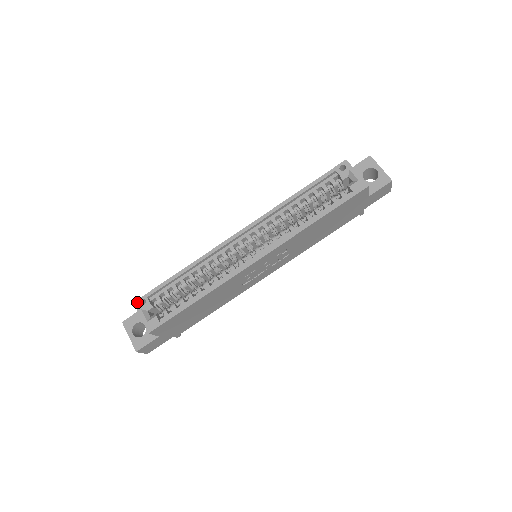
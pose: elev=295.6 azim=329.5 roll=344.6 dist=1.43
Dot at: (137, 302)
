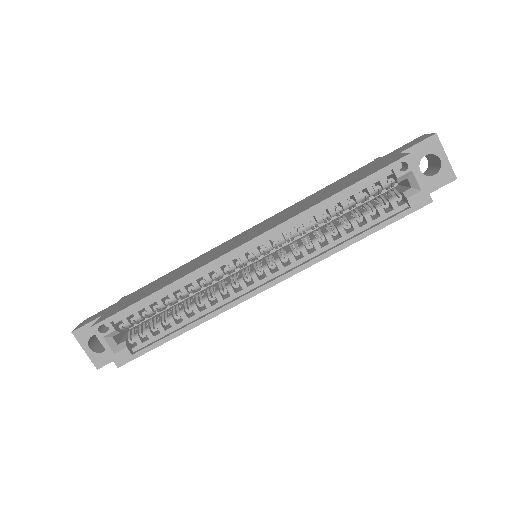
Dot at: (96, 327)
